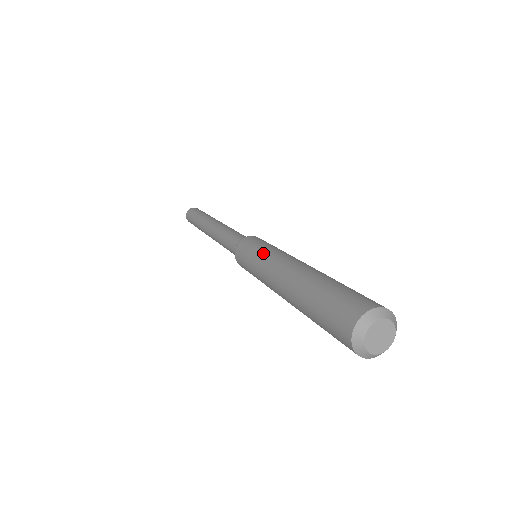
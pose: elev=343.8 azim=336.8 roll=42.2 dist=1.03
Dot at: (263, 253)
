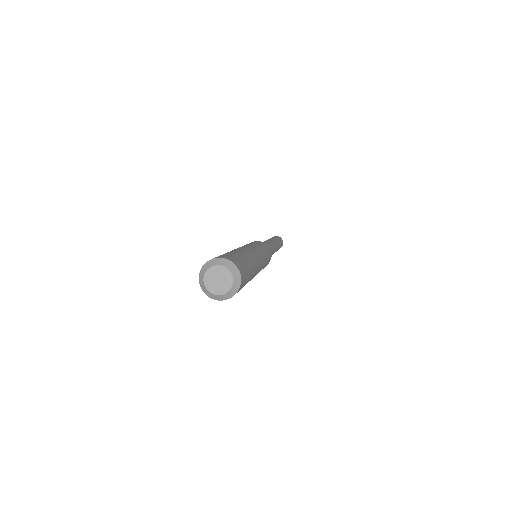
Dot at: occluded
